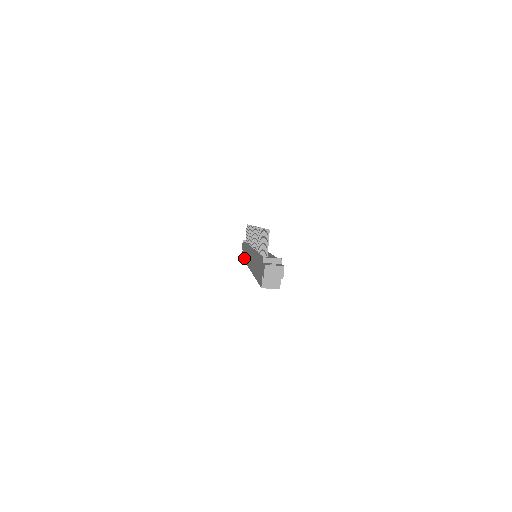
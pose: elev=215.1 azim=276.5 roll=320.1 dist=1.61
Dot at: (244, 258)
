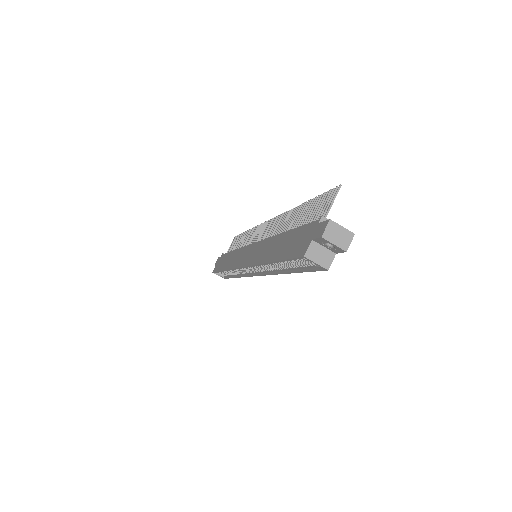
Dot at: (222, 267)
